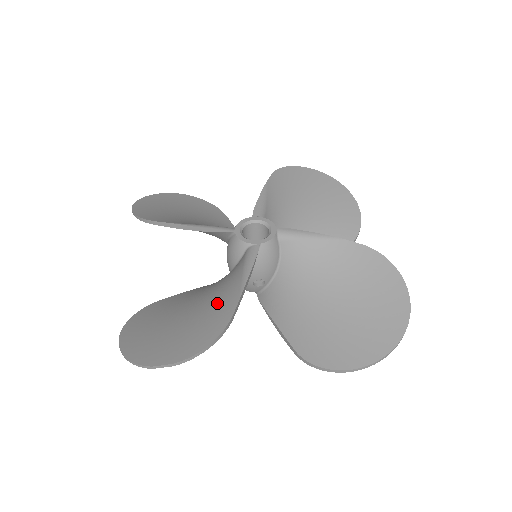
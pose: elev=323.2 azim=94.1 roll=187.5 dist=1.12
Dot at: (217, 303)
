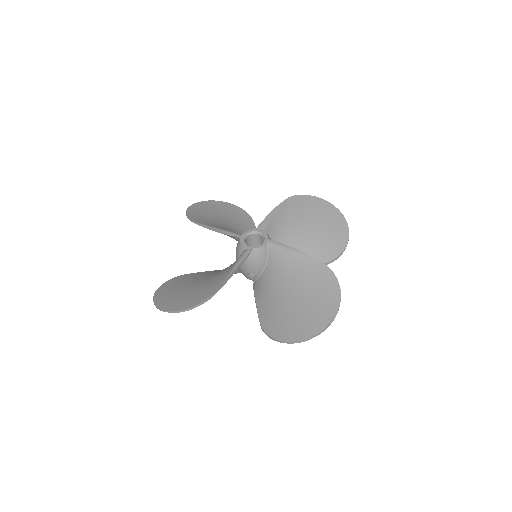
Dot at: (213, 281)
